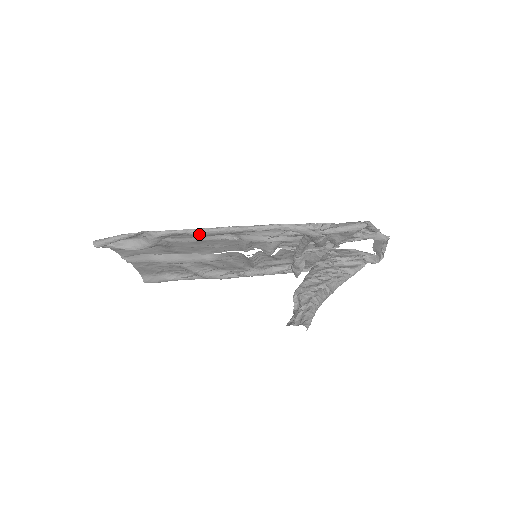
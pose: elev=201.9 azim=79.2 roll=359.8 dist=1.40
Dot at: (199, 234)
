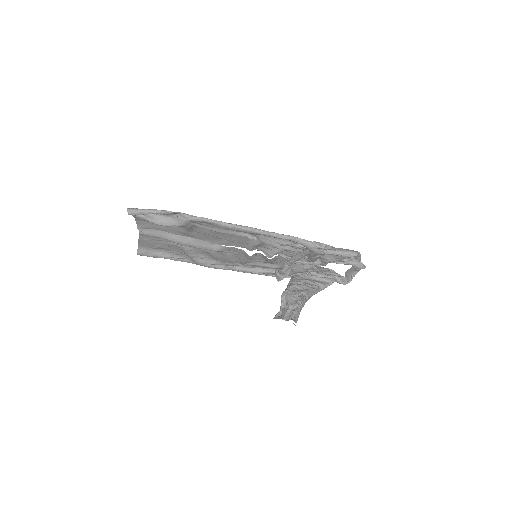
Dot at: (227, 227)
